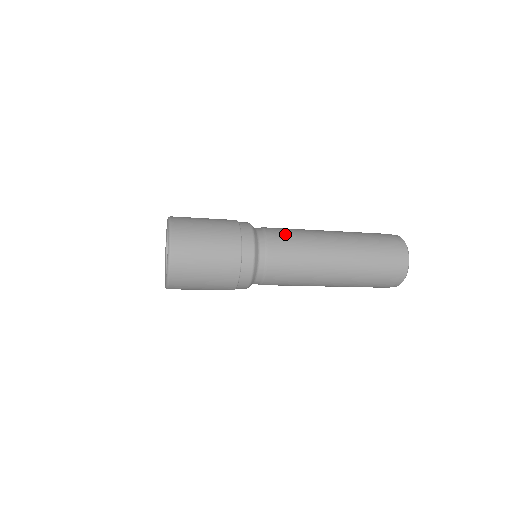
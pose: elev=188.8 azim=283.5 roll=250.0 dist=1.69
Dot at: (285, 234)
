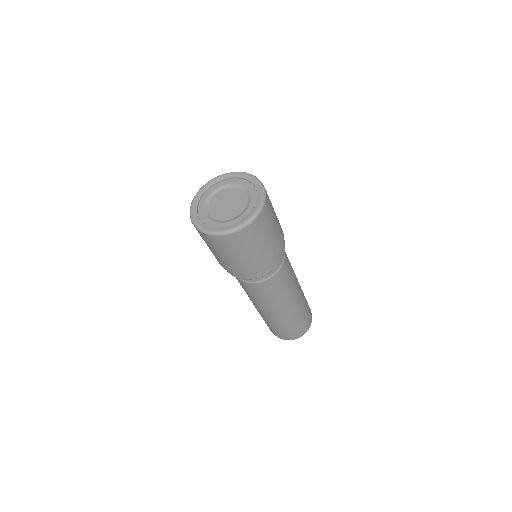
Dot at: occluded
